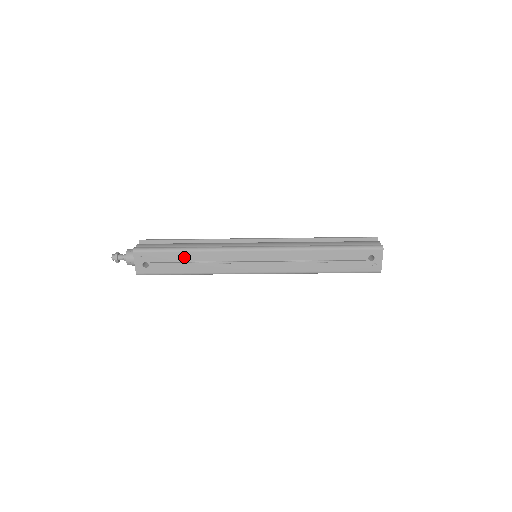
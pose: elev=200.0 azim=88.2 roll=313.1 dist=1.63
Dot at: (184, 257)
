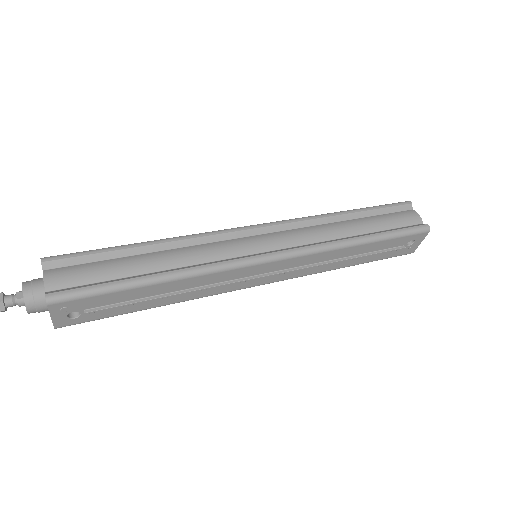
Dot at: (149, 291)
